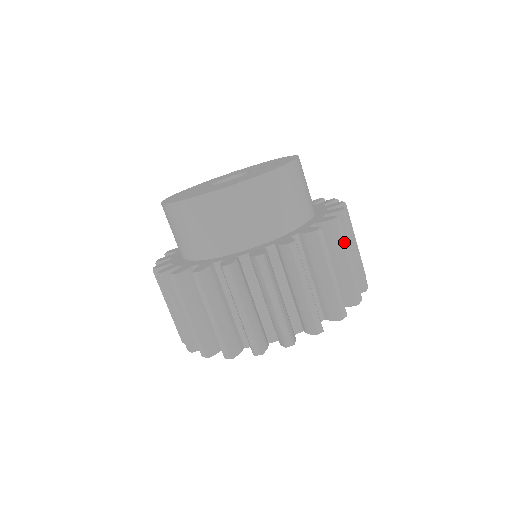
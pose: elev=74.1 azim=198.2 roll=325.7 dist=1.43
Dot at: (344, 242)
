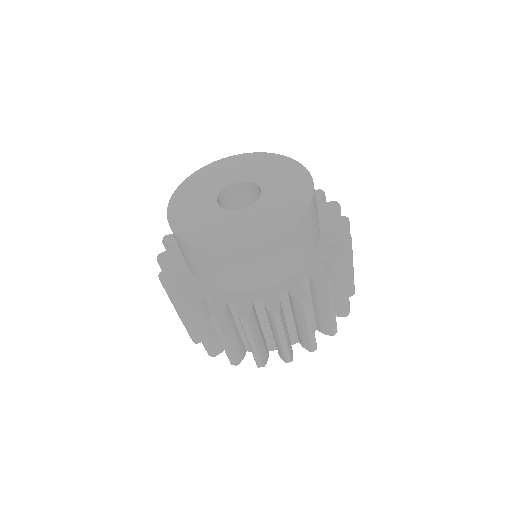
Dot at: occluded
